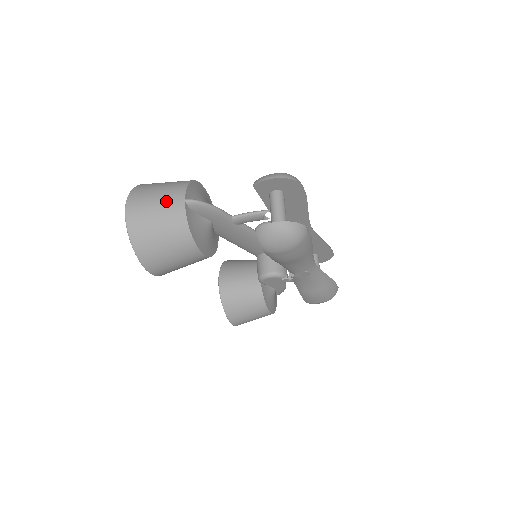
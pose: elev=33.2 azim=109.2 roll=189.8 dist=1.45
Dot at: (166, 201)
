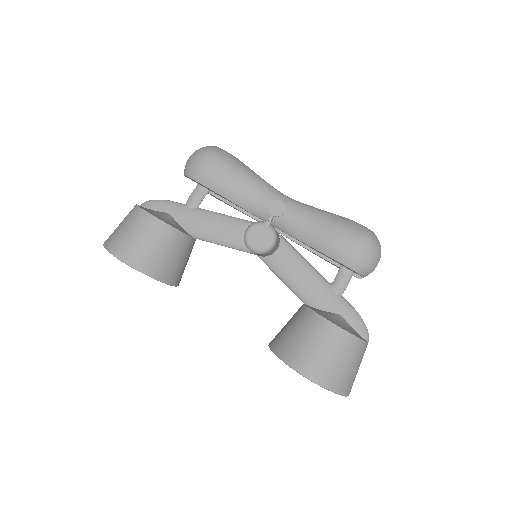
Dot at: occluded
